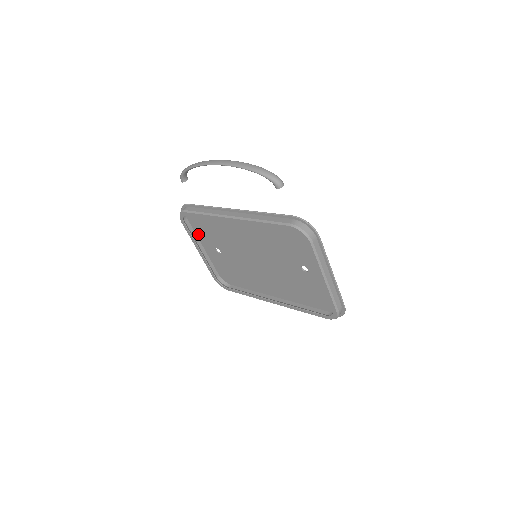
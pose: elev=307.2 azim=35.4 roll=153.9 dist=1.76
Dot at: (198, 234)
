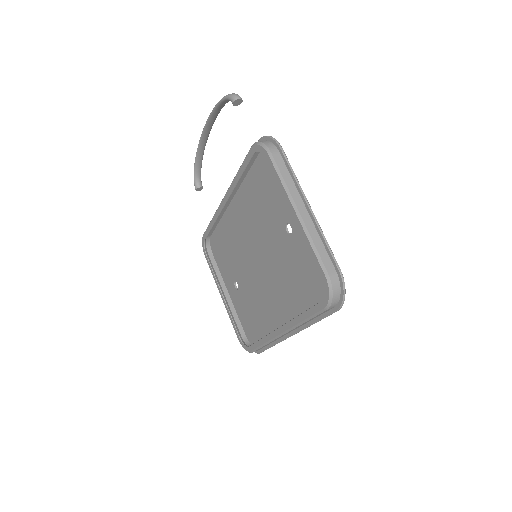
Dot at: (222, 272)
